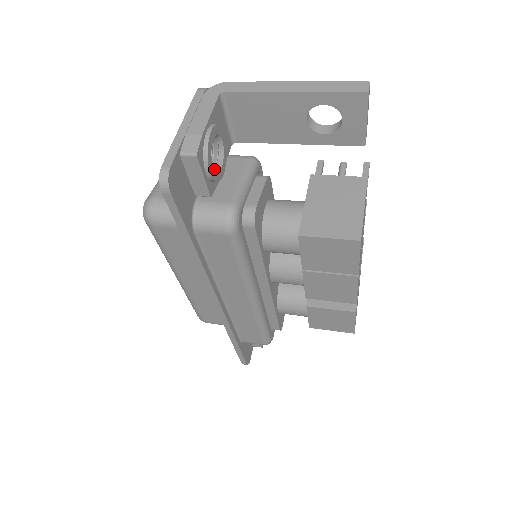
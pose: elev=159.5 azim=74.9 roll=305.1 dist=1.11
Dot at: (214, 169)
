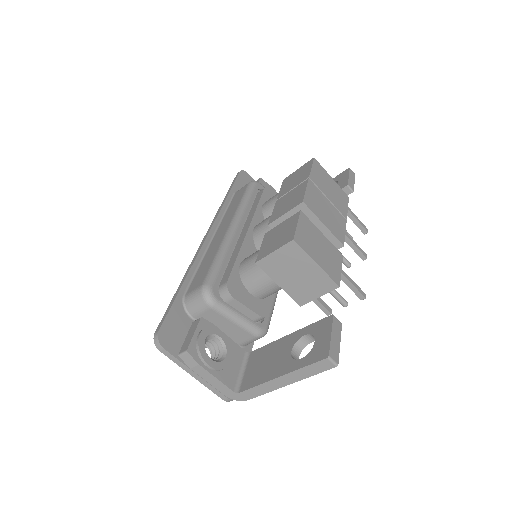
Dot at: occluded
